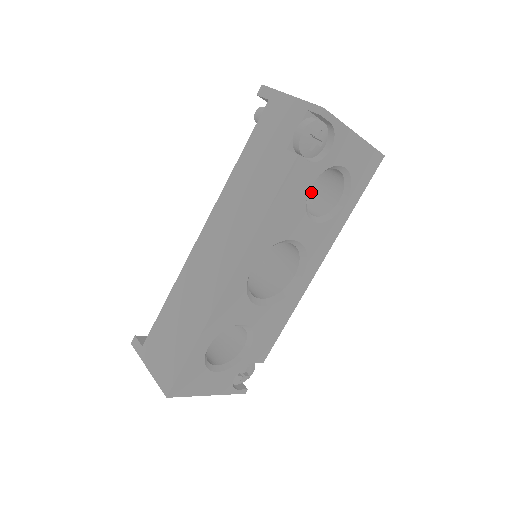
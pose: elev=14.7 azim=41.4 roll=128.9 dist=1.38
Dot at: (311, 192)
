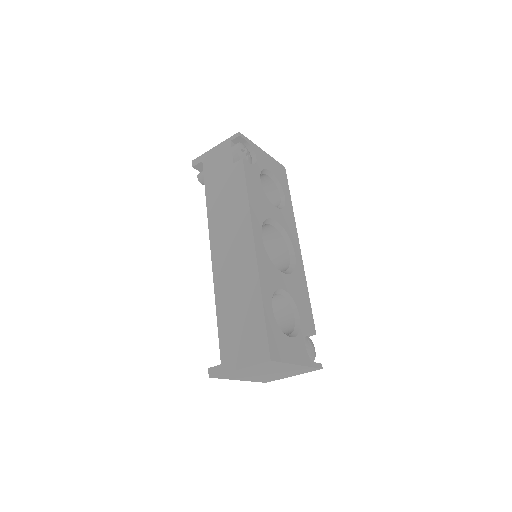
Dot at: occluded
